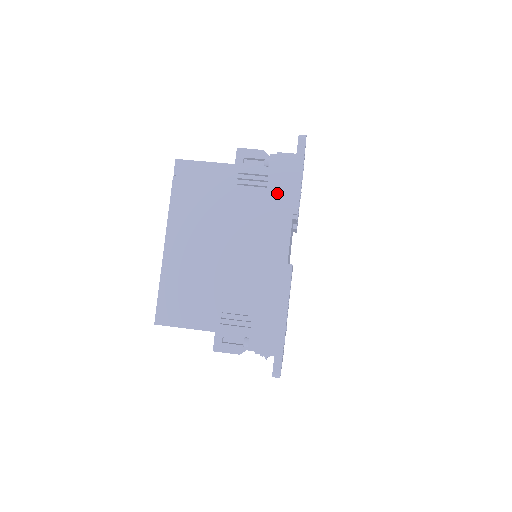
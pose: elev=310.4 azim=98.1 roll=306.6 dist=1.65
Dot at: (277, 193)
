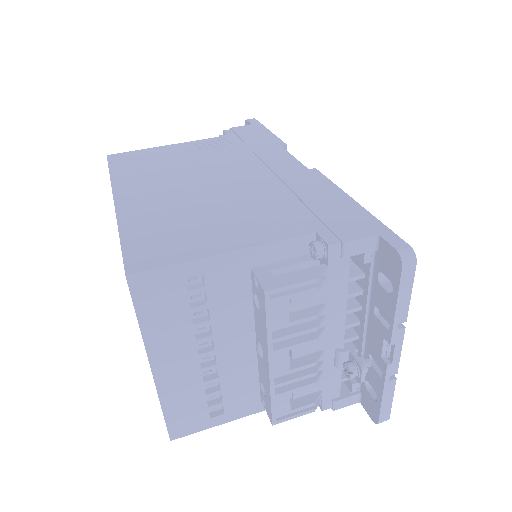
Dot at: (250, 142)
